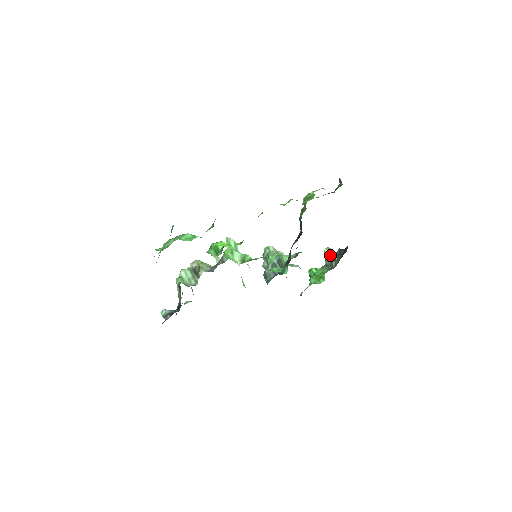
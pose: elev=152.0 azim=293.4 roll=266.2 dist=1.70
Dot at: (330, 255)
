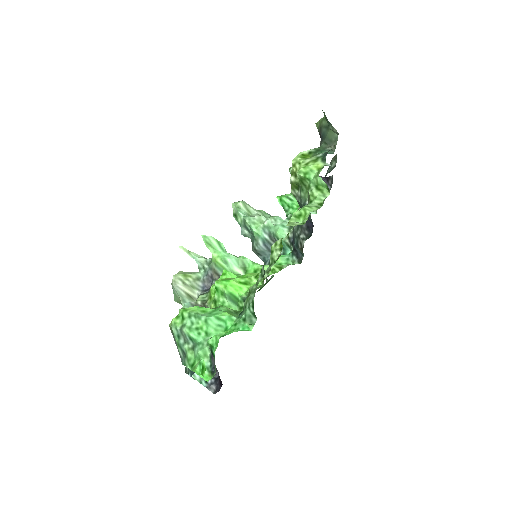
Dot at: occluded
